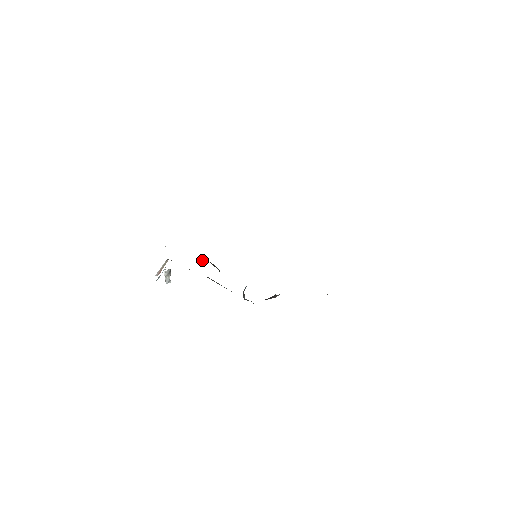
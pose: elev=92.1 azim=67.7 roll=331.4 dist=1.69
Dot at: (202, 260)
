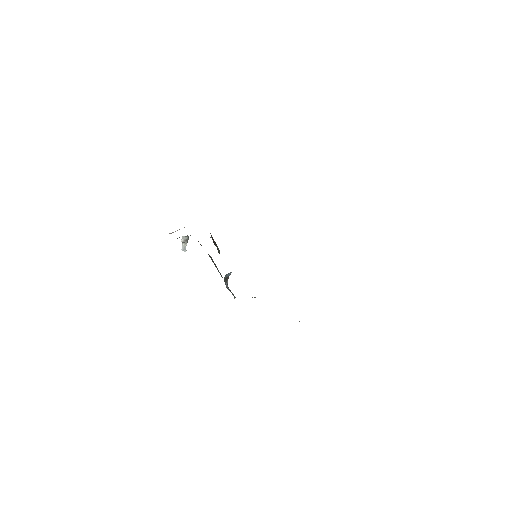
Dot at: (210, 237)
